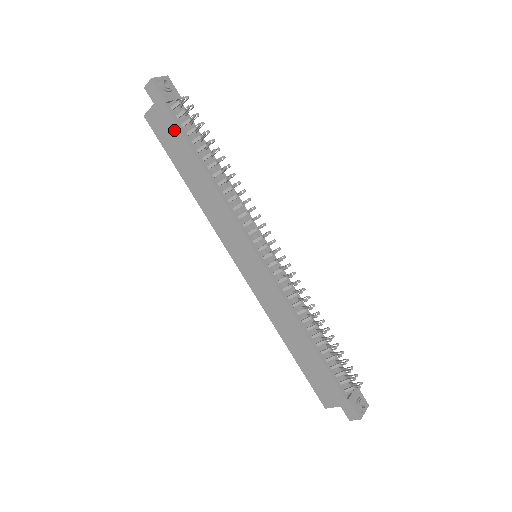
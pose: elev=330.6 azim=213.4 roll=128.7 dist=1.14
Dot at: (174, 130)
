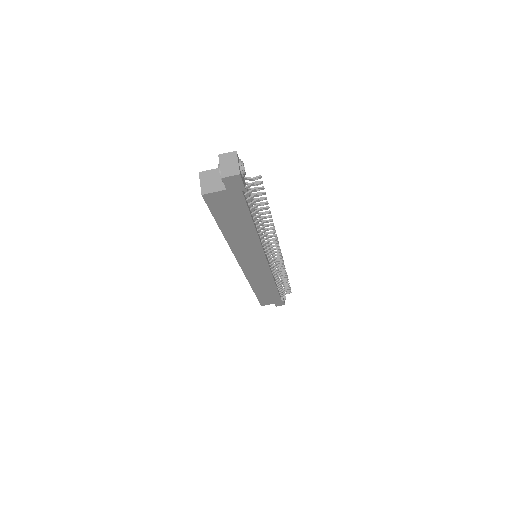
Dot at: (239, 207)
